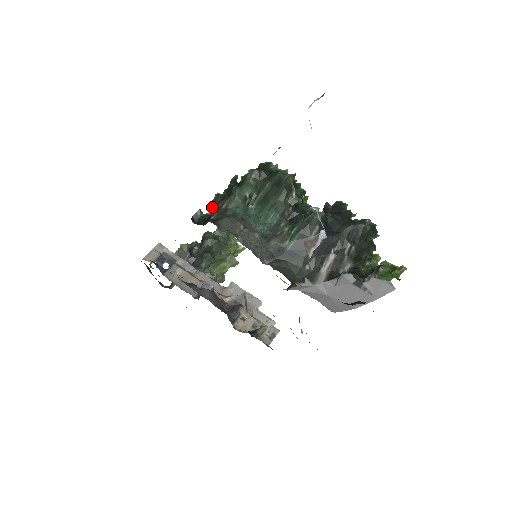
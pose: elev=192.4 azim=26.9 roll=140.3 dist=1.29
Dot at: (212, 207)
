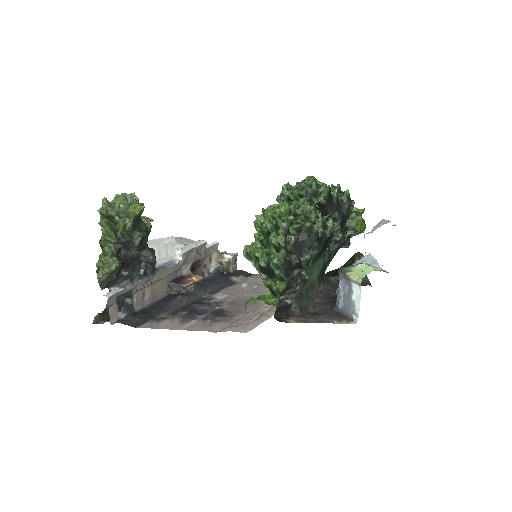
Dot at: (280, 295)
